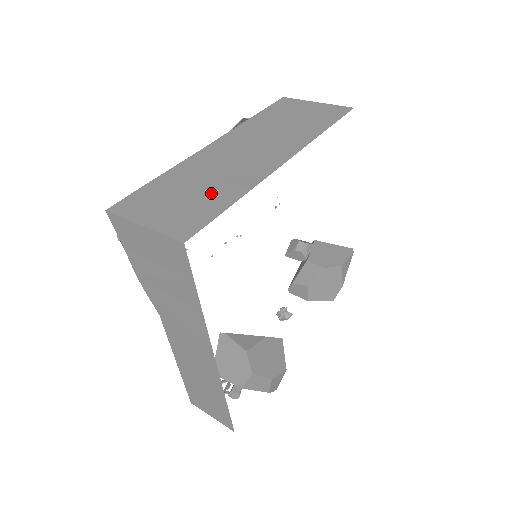
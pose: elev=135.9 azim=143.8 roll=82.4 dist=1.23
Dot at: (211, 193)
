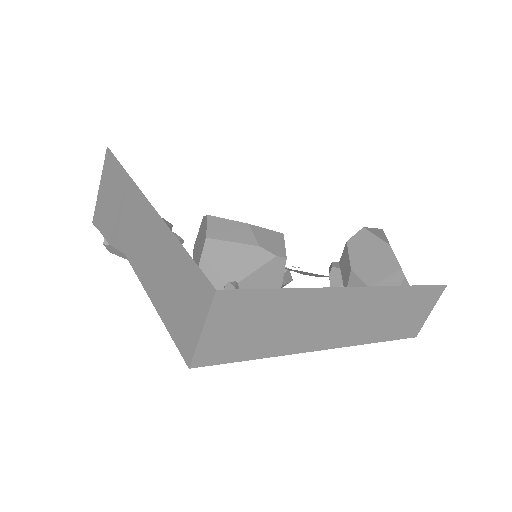
Dot at: occluded
